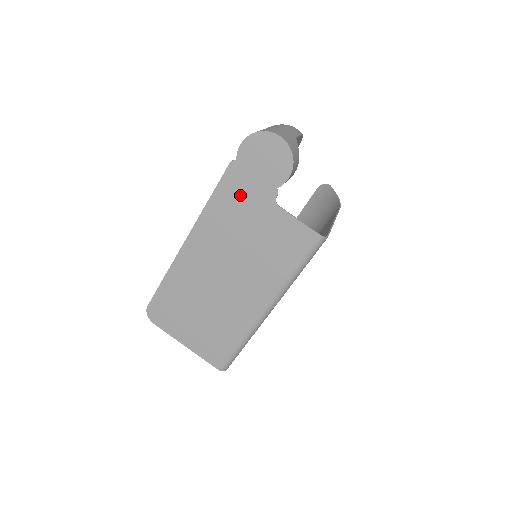
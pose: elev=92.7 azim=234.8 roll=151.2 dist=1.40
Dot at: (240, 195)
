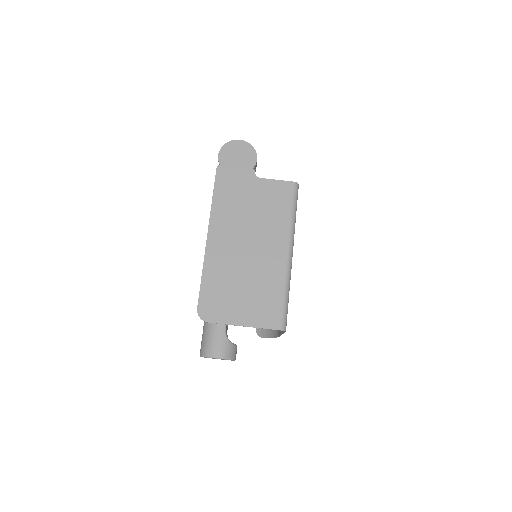
Dot at: (232, 184)
